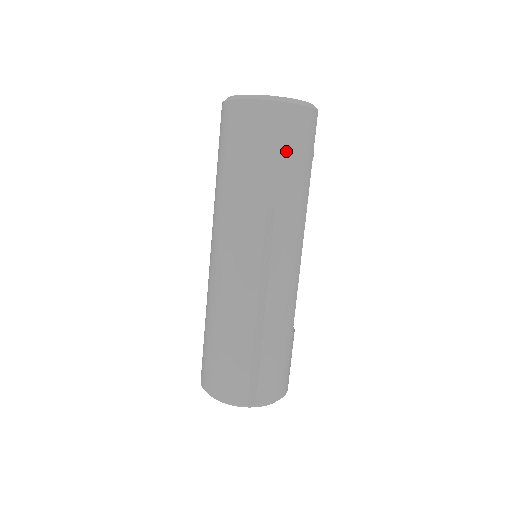
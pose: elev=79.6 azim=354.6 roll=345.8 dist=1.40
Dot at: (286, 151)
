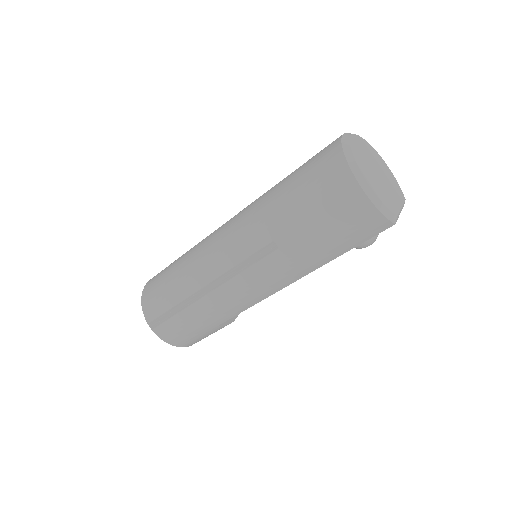
Dot at: (326, 223)
